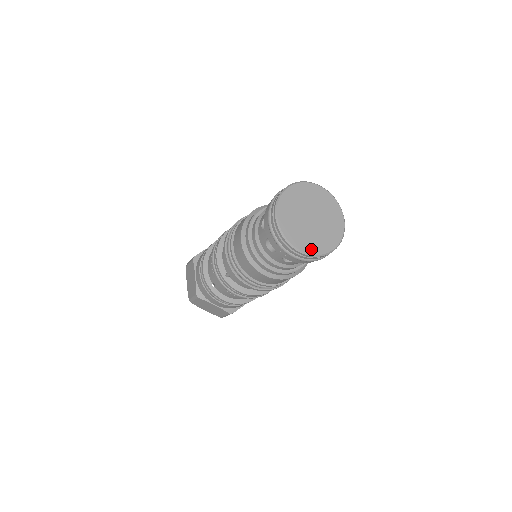
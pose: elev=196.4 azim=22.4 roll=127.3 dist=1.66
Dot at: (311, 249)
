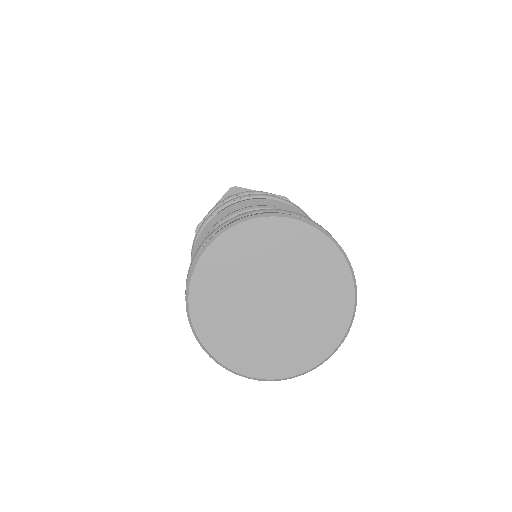
Dot at: (281, 368)
